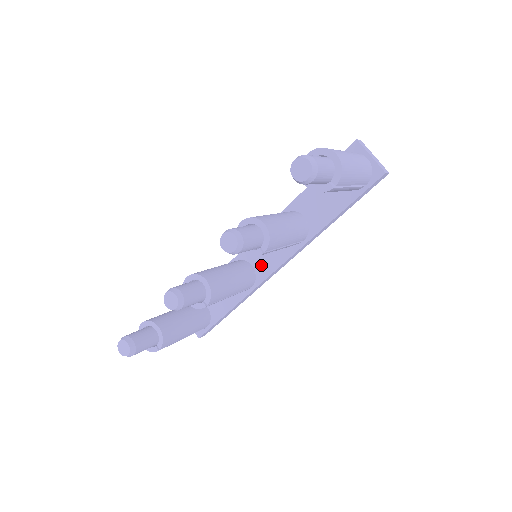
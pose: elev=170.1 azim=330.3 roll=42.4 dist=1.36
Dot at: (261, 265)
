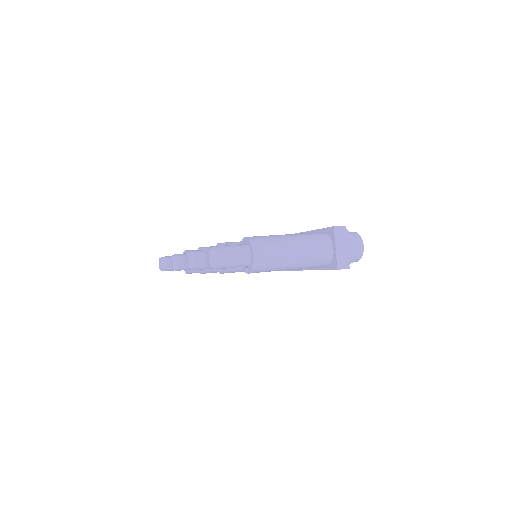
Dot at: occluded
